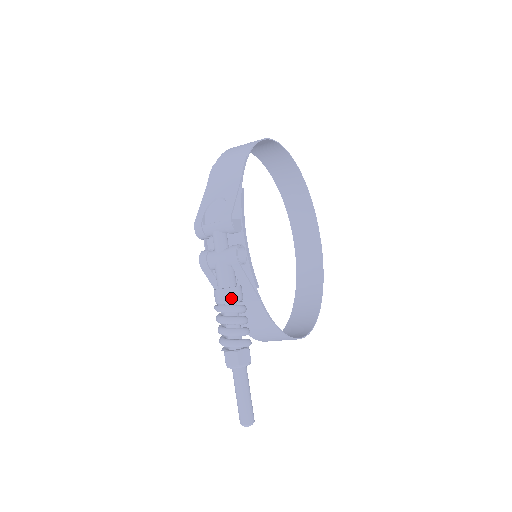
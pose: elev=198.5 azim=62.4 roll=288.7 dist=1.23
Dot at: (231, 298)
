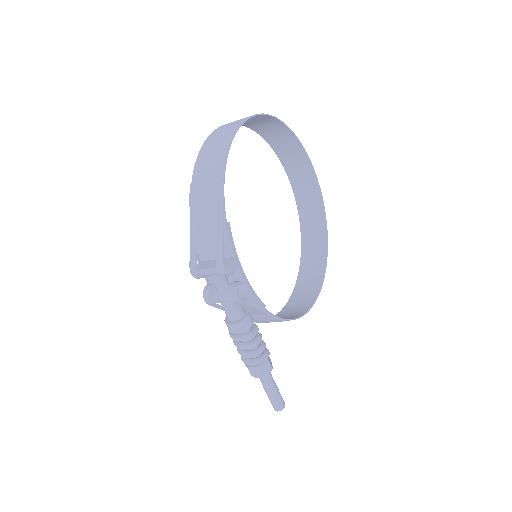
Dot at: (242, 330)
